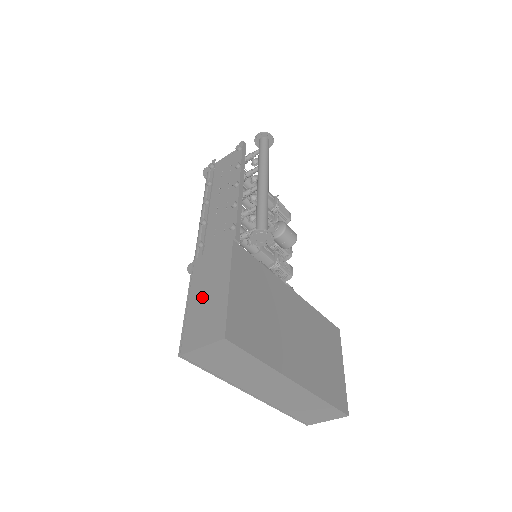
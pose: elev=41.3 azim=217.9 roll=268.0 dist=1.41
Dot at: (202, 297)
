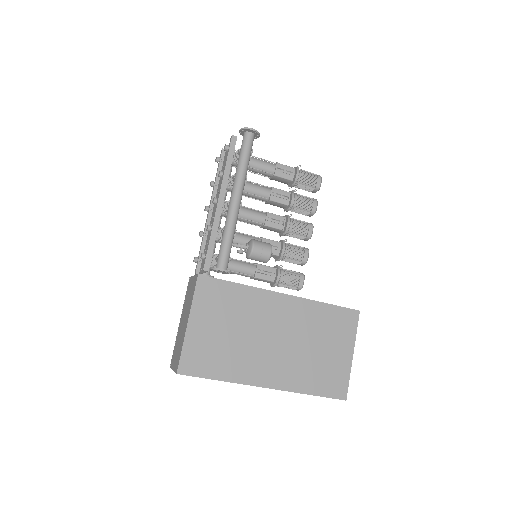
Dot at: (182, 322)
